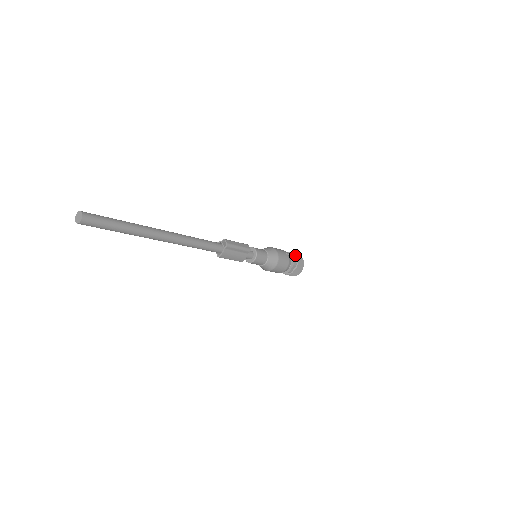
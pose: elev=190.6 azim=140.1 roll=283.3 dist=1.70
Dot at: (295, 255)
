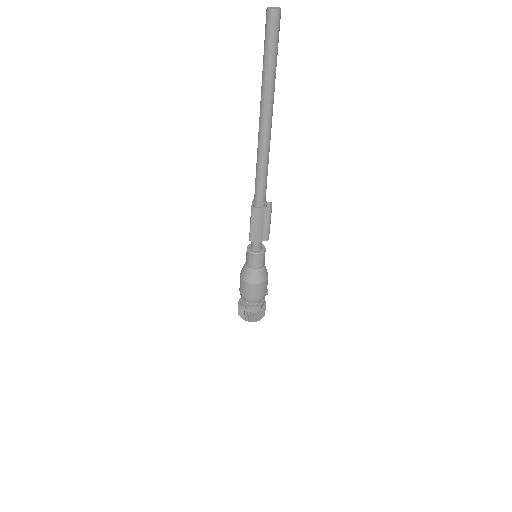
Dot at: occluded
